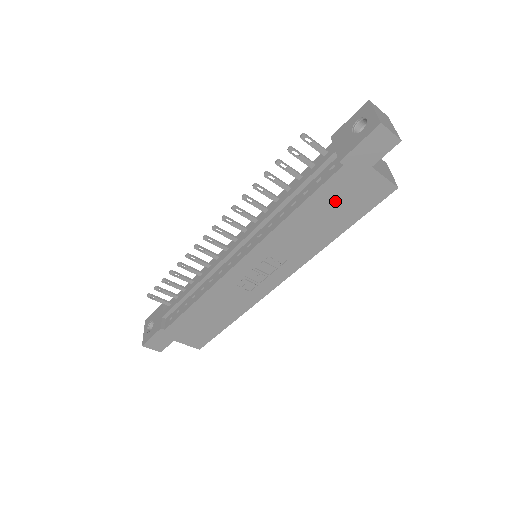
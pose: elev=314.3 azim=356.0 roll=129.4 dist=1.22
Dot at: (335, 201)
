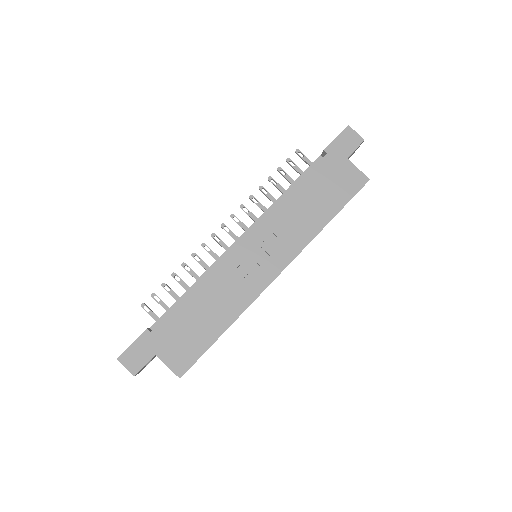
Dot at: (323, 185)
